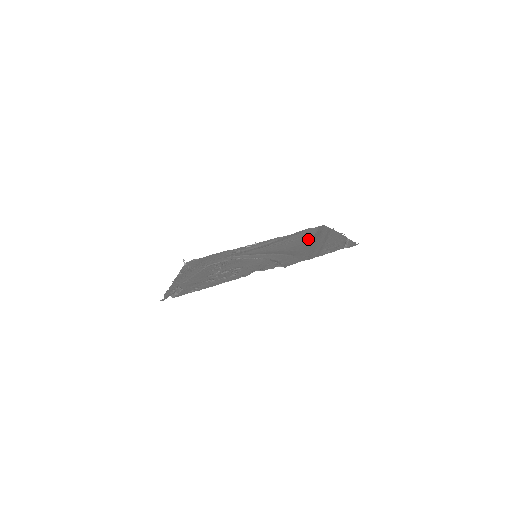
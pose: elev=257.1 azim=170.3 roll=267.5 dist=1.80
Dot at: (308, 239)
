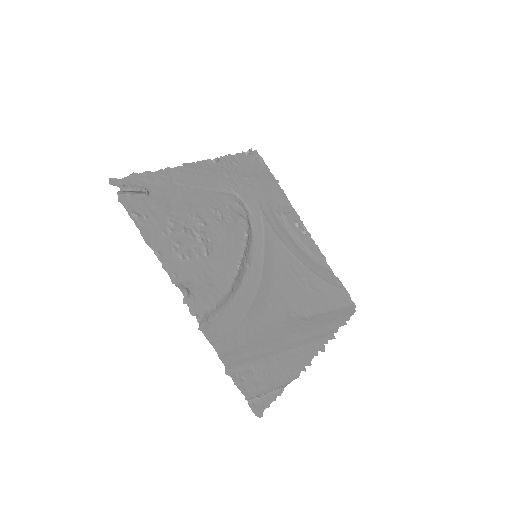
Dot at: (308, 310)
